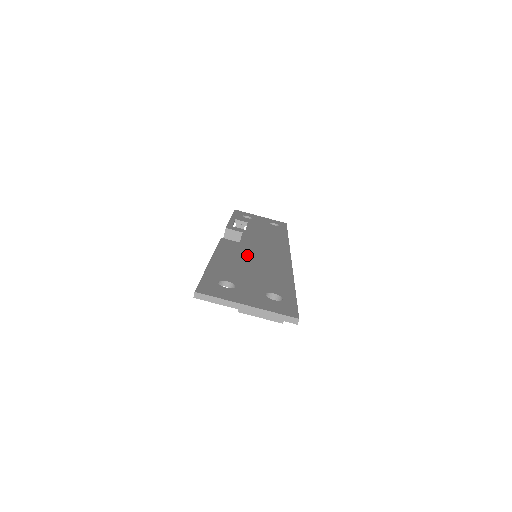
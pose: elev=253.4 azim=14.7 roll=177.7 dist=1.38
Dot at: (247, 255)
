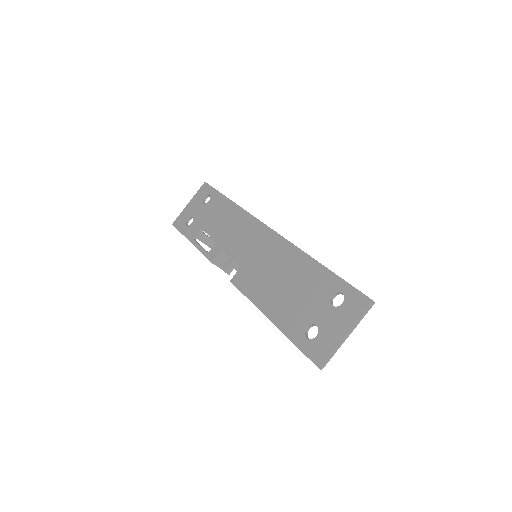
Dot at: (265, 276)
